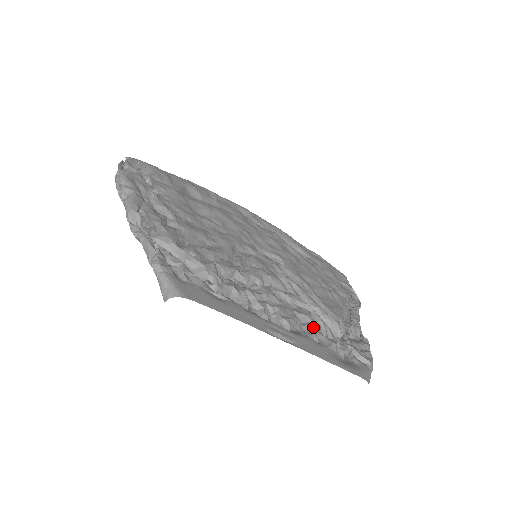
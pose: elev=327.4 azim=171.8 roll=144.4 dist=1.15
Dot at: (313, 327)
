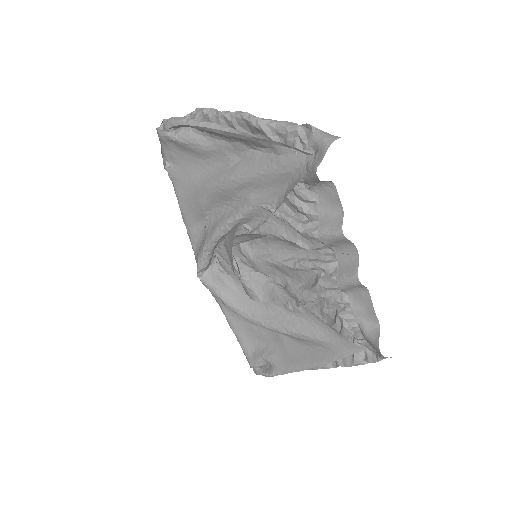
Dot at: (348, 292)
